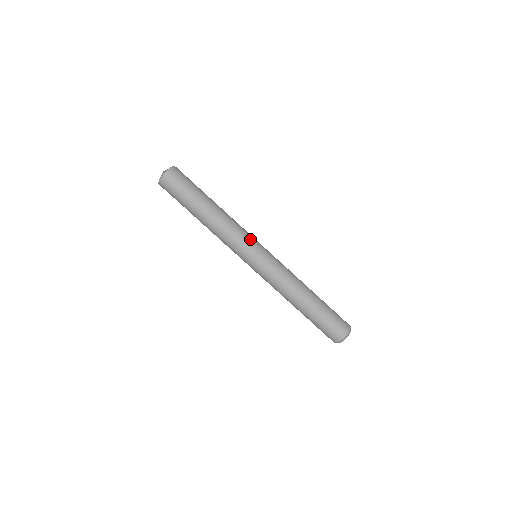
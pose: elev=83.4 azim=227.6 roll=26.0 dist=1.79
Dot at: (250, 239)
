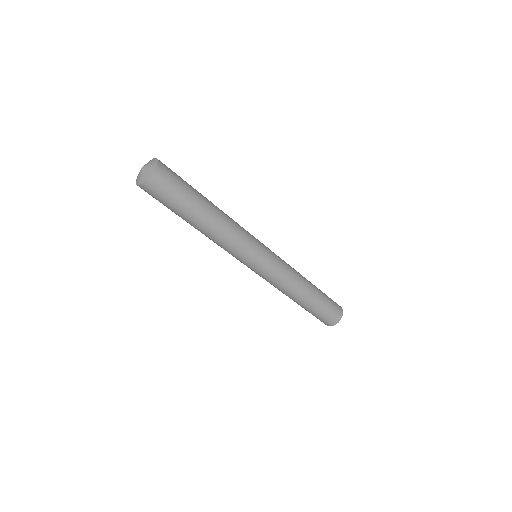
Dot at: (253, 246)
